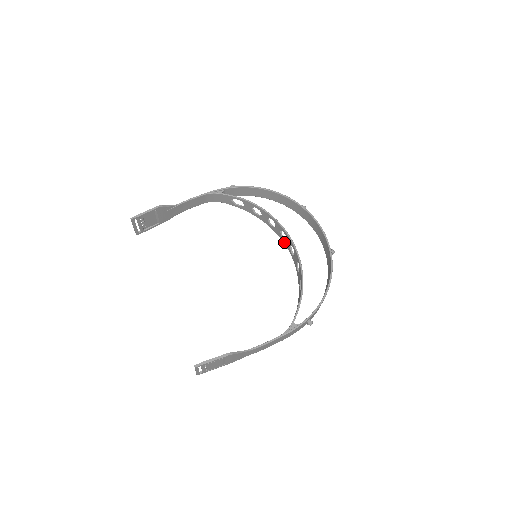
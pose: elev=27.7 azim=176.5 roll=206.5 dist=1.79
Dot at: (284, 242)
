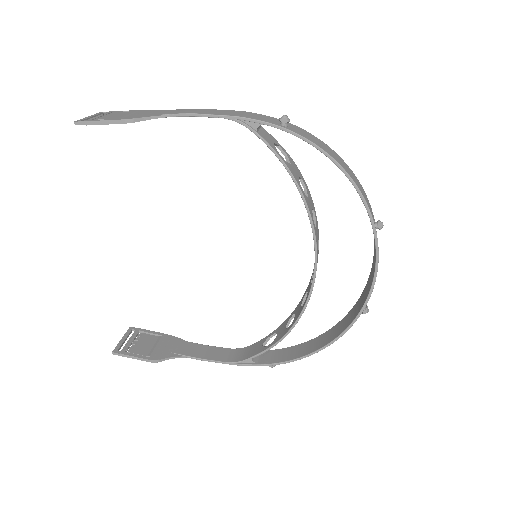
Dot at: occluded
